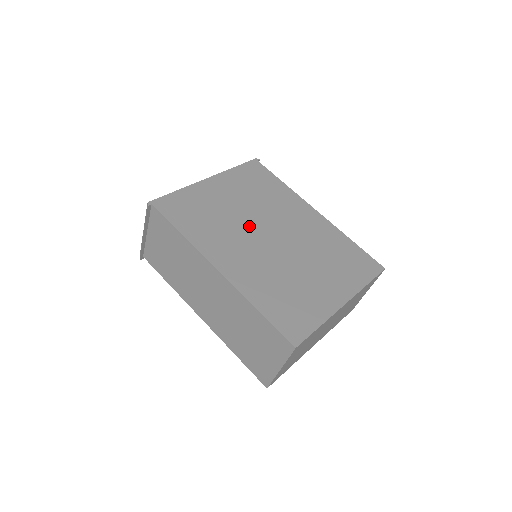
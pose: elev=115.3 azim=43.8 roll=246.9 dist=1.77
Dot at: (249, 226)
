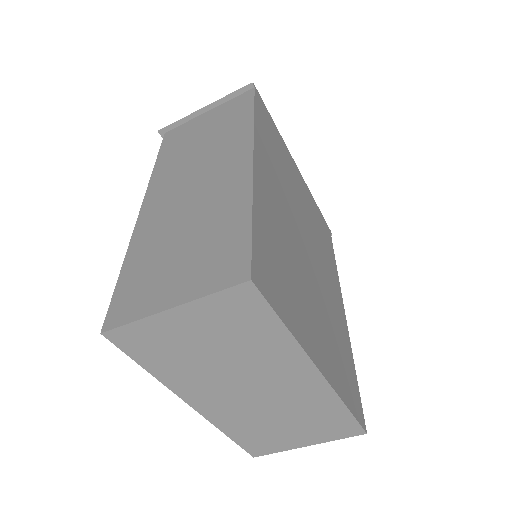
Dot at: (298, 213)
